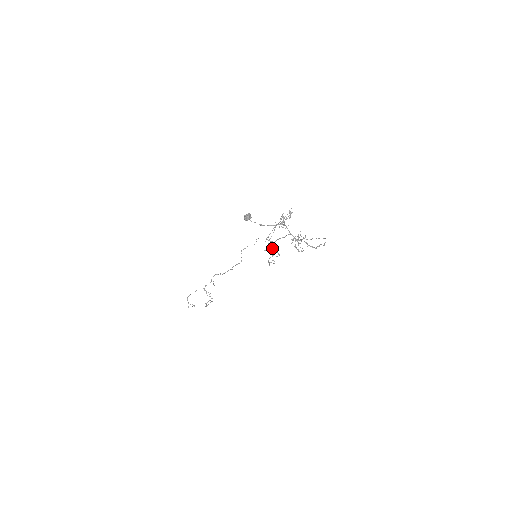
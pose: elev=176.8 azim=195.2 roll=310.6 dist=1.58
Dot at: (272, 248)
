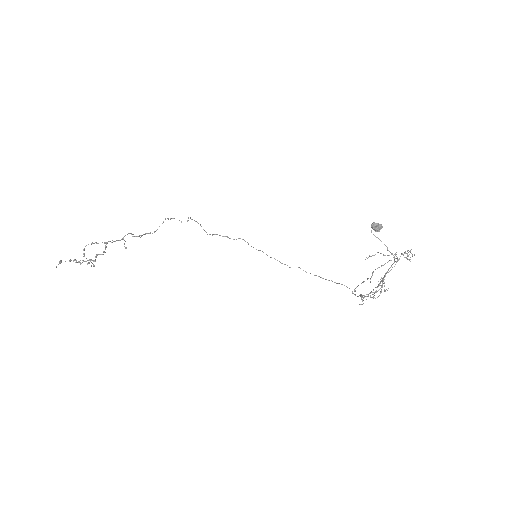
Dot at: occluded
